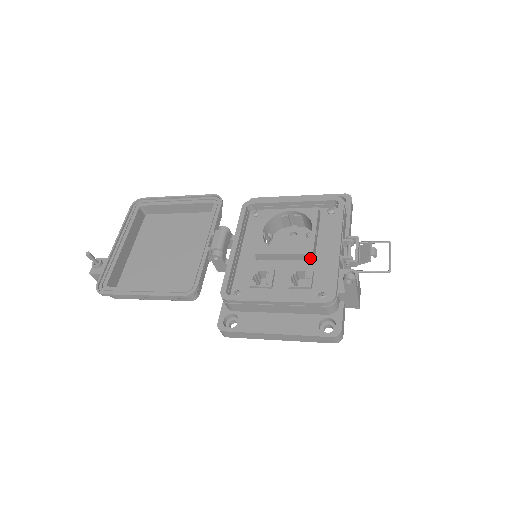
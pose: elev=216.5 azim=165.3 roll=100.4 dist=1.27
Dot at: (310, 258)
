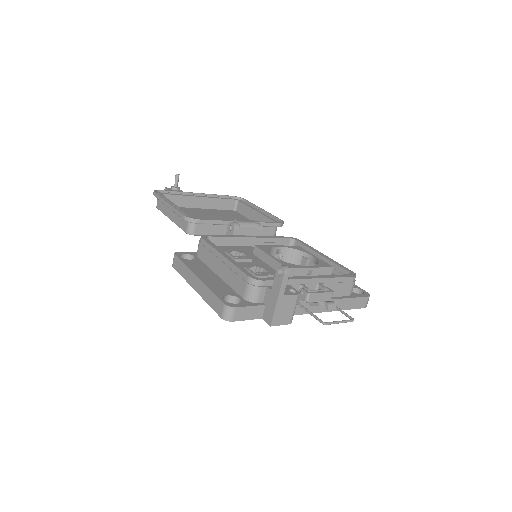
Dot at: occluded
